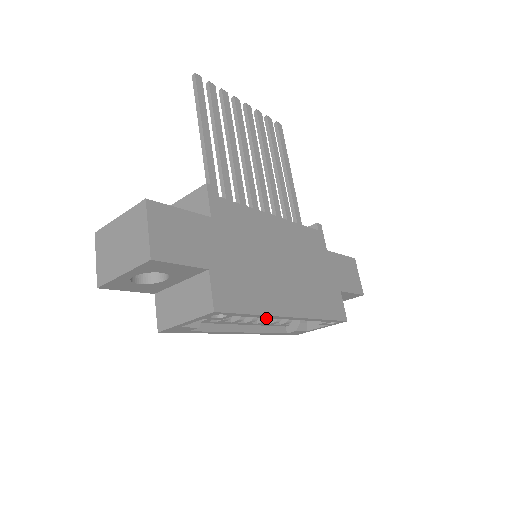
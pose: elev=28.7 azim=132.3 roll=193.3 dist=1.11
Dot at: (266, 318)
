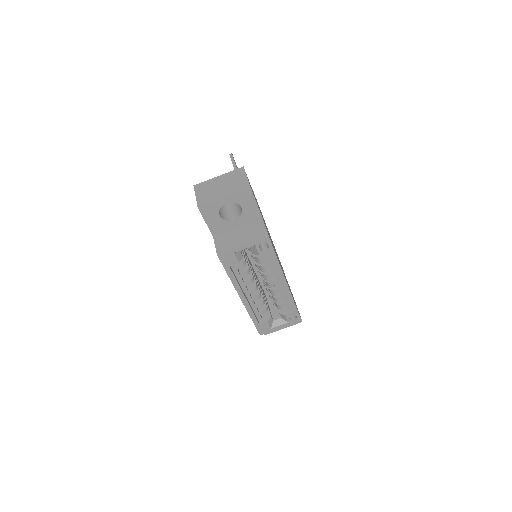
Dot at: (259, 294)
